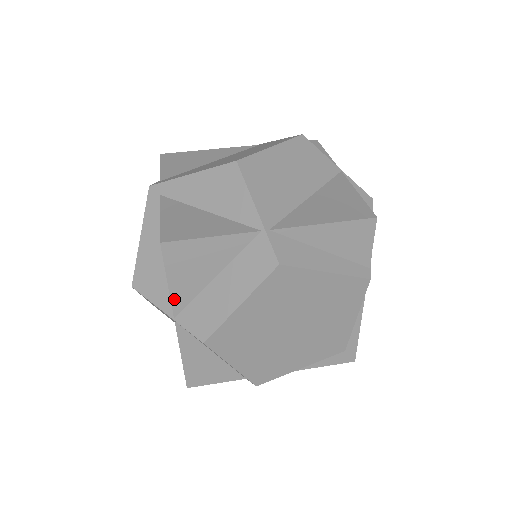
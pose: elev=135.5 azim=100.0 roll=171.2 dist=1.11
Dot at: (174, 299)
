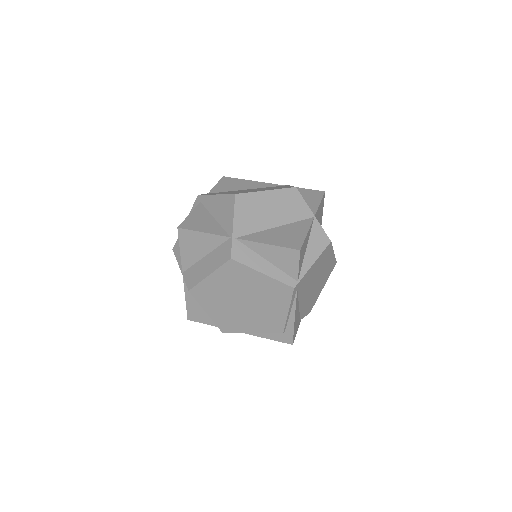
Dot at: (183, 262)
